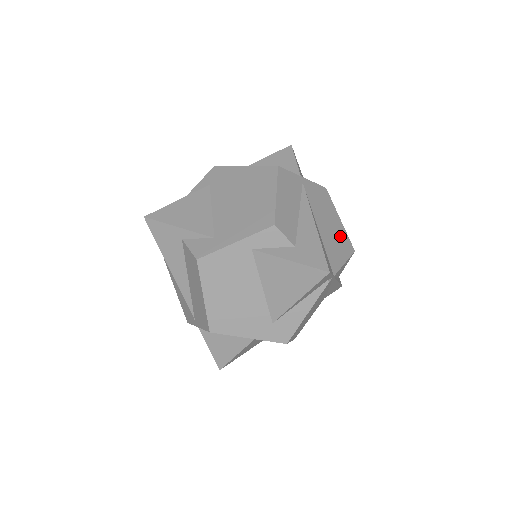
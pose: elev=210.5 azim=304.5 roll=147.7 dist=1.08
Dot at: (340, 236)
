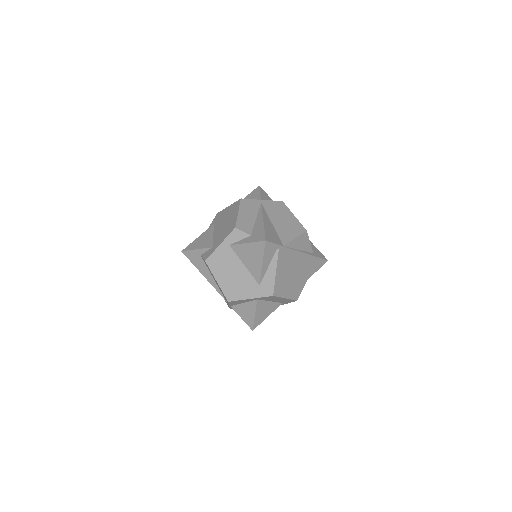
Dot at: (293, 225)
